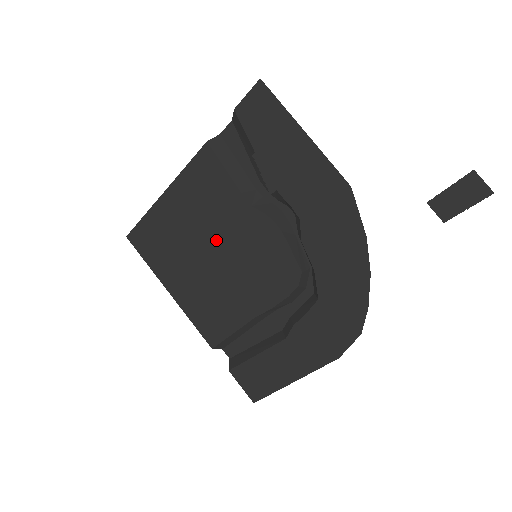
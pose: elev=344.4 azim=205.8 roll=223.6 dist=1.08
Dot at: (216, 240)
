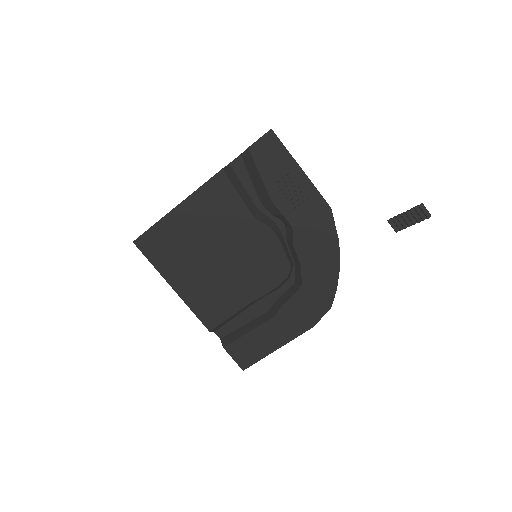
Dot at: (222, 244)
